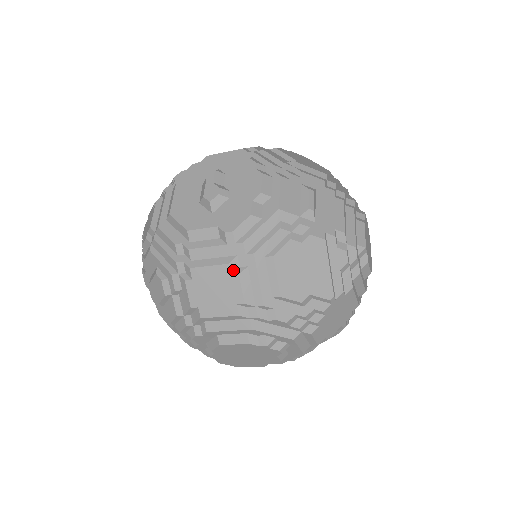
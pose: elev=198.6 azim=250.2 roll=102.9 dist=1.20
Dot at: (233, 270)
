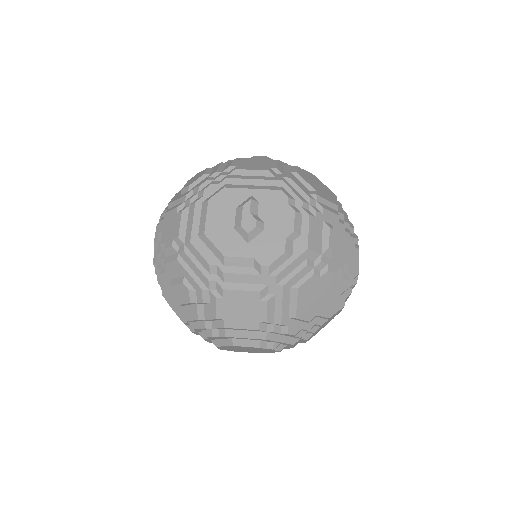
Dot at: (262, 296)
